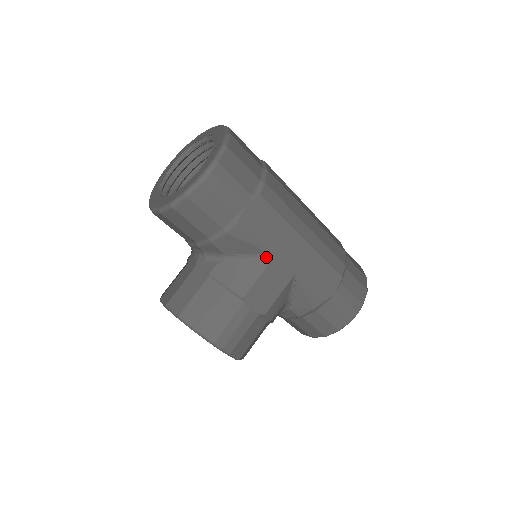
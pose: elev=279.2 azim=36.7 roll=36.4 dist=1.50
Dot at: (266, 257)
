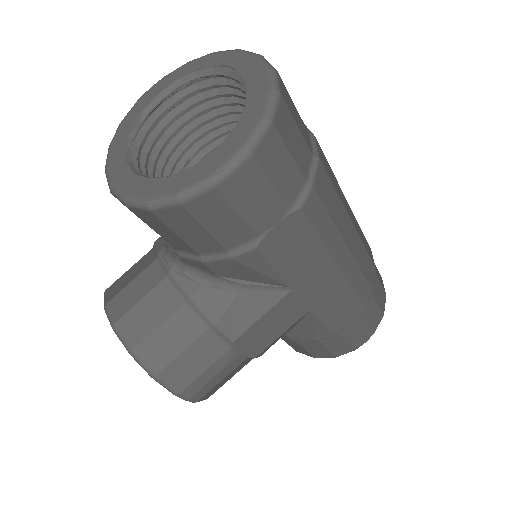
Dot at: (280, 290)
